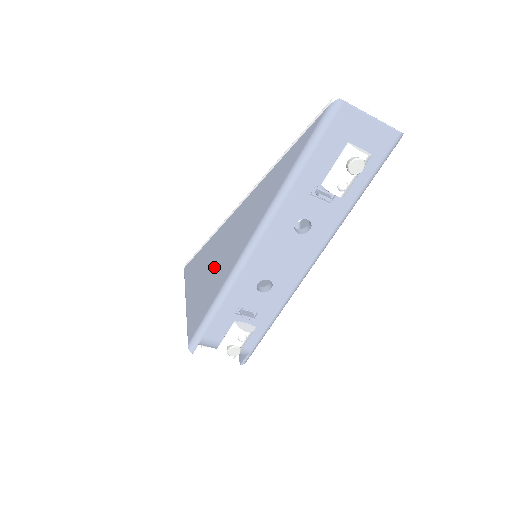
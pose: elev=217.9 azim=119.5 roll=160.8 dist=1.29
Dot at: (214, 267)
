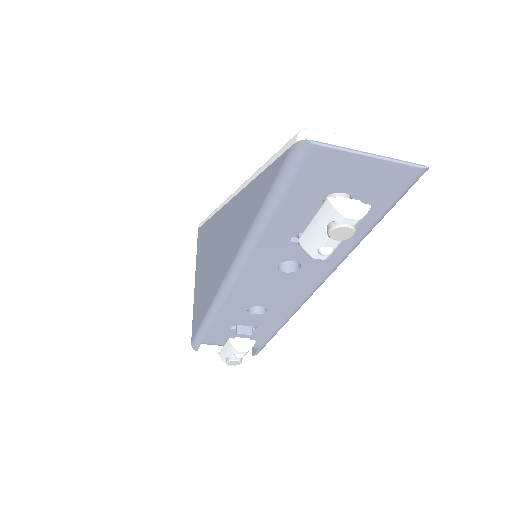
Dot at: (208, 268)
